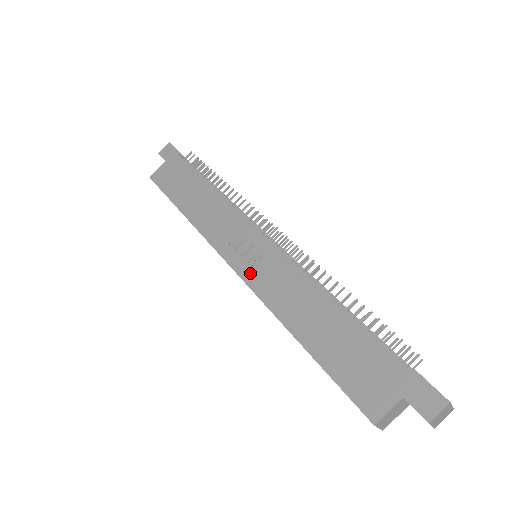
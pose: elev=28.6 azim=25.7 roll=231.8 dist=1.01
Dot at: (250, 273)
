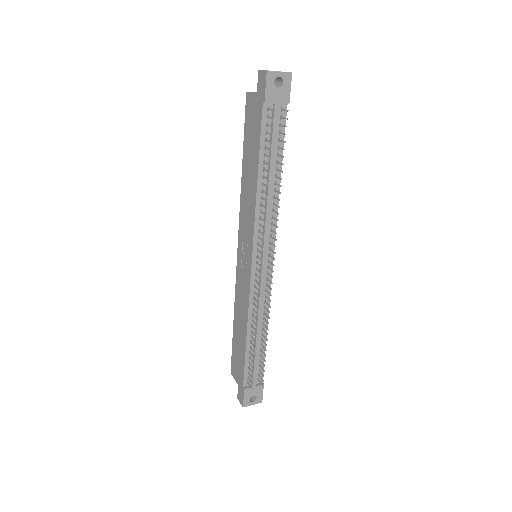
Dot at: (239, 268)
